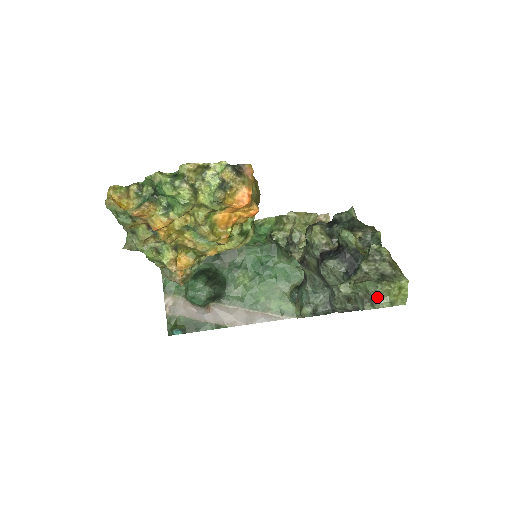
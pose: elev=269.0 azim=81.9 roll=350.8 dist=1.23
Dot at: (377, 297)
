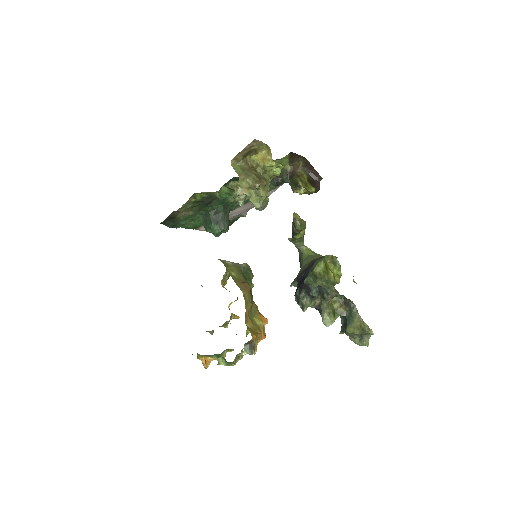
Dot at: occluded
